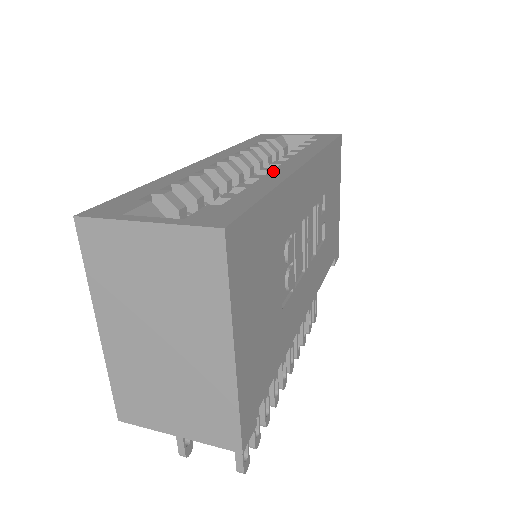
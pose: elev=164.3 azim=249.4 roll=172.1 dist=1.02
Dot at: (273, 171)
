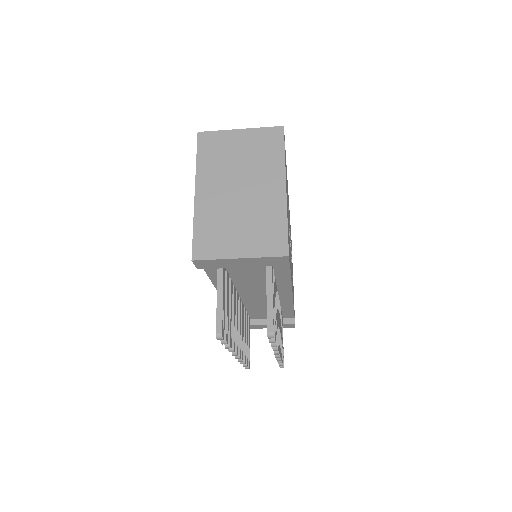
Dot at: occluded
